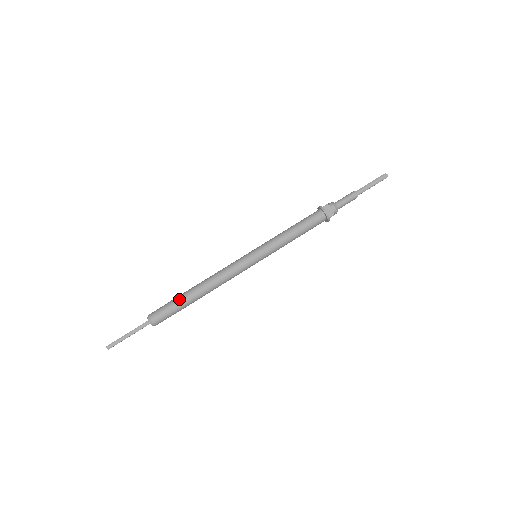
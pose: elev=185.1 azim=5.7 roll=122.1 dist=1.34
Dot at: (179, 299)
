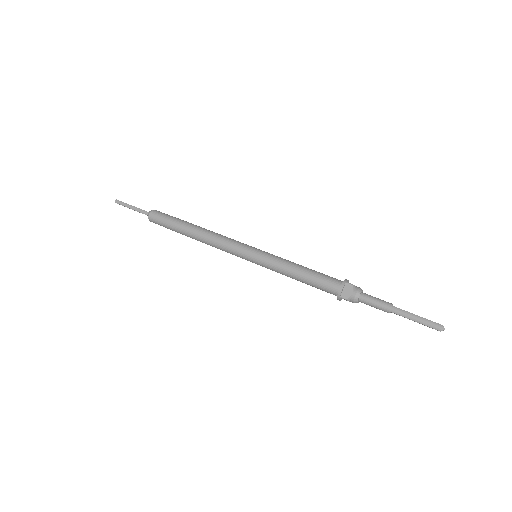
Dot at: (177, 221)
